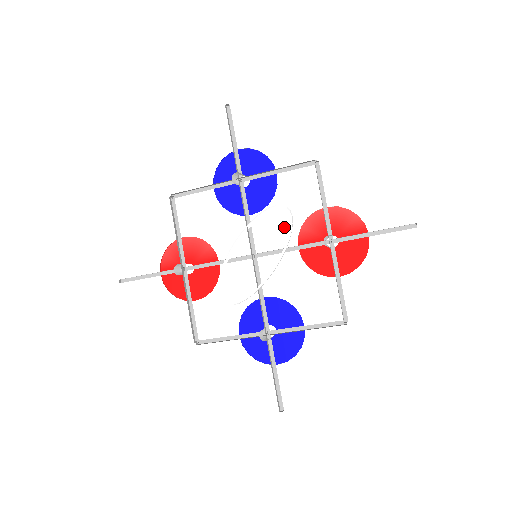
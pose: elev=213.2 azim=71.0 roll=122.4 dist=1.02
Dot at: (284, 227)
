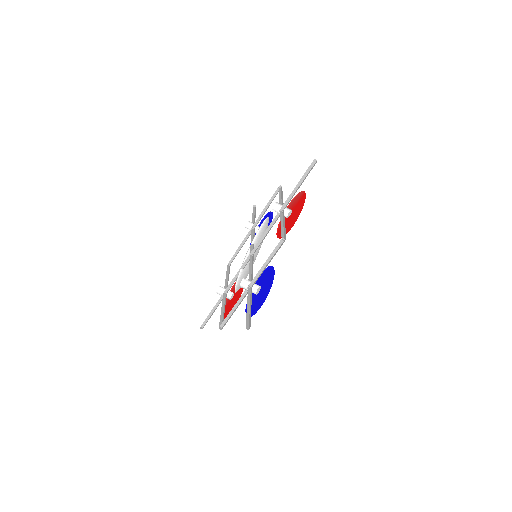
Dot at: (266, 228)
